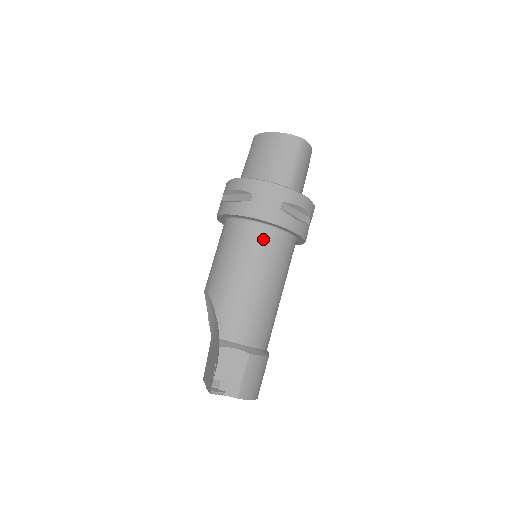
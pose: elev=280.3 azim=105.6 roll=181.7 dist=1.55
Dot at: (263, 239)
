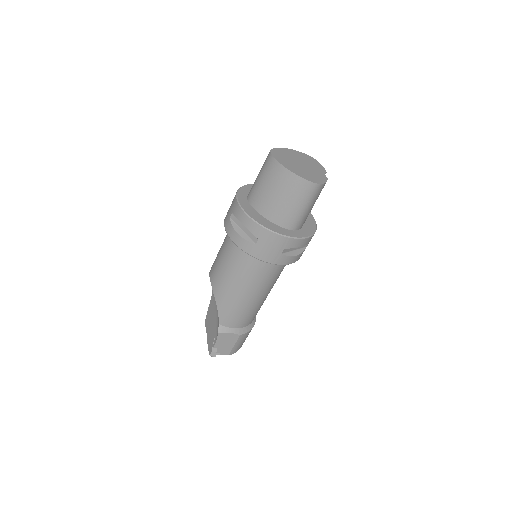
Dot at: (263, 268)
